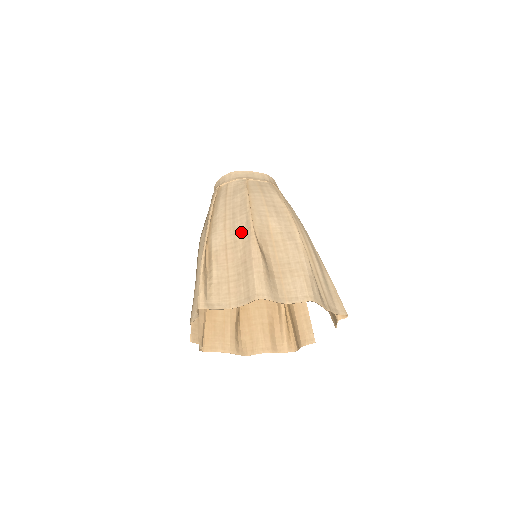
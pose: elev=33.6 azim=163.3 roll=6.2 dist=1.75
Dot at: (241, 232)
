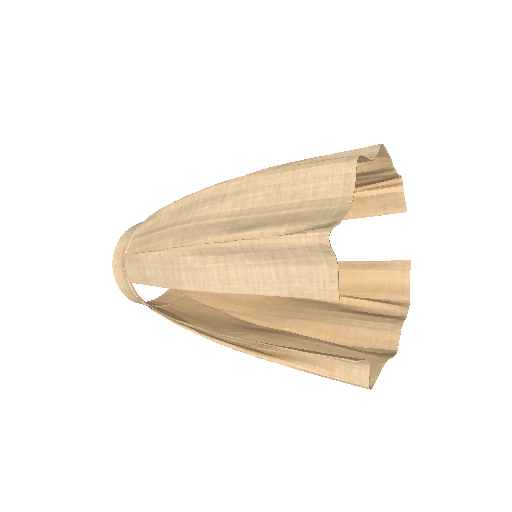
Dot at: (225, 197)
